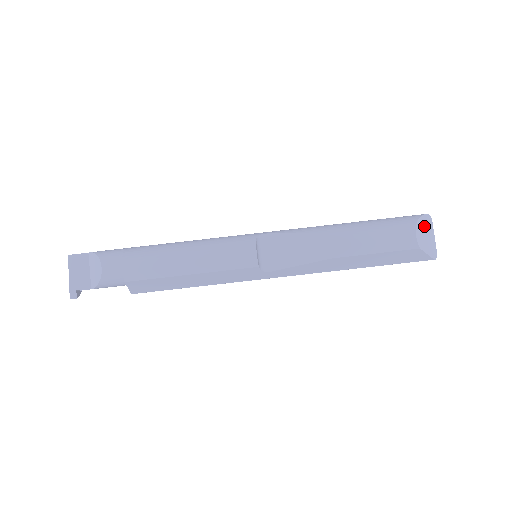
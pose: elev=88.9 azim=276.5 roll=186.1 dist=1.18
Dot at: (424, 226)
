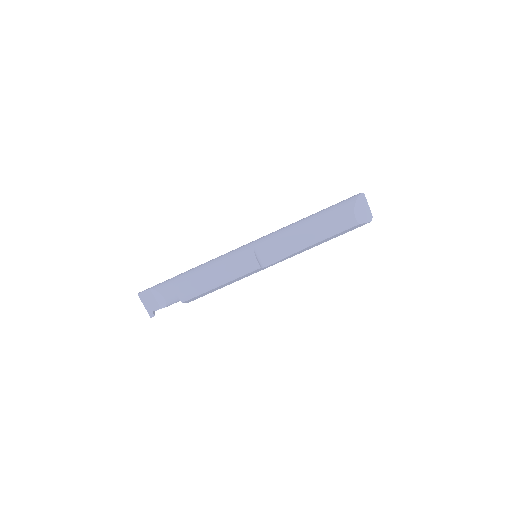
Dot at: (360, 205)
